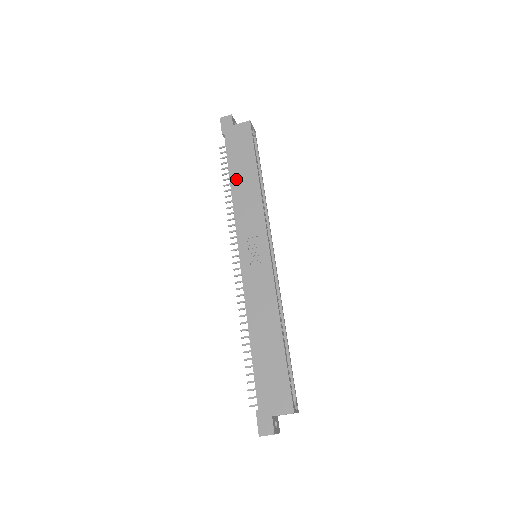
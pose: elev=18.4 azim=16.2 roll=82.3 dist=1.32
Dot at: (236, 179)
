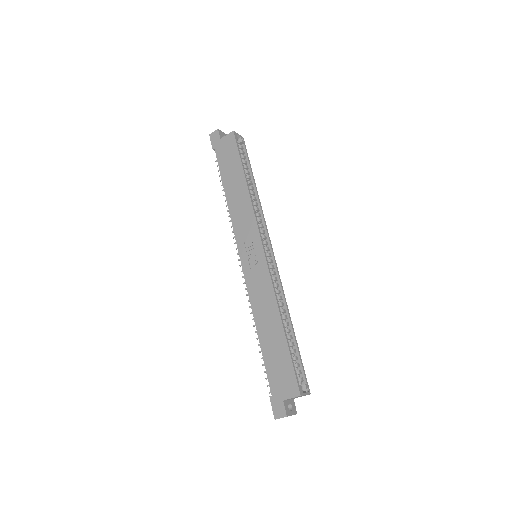
Dot at: (229, 189)
